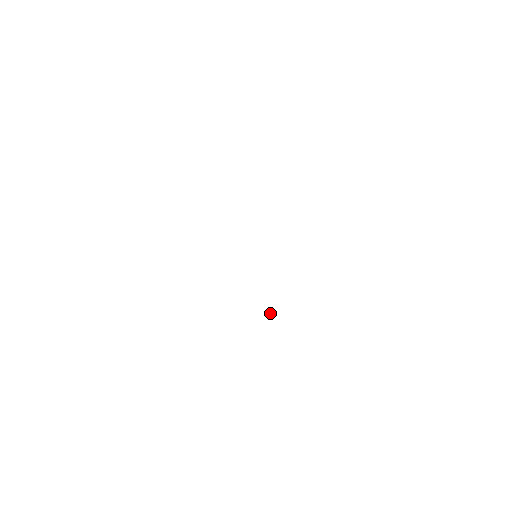
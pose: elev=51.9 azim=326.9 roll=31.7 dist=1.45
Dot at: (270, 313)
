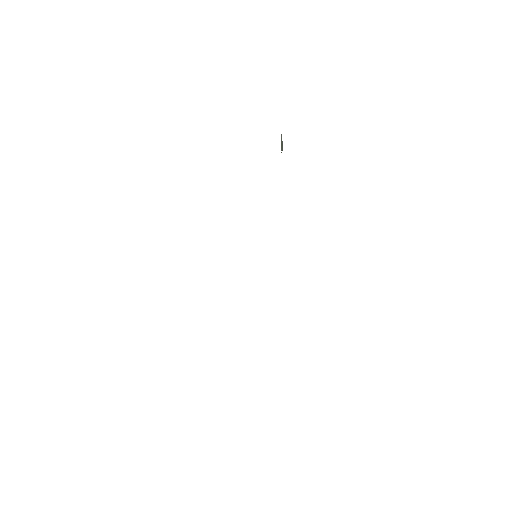
Dot at: occluded
